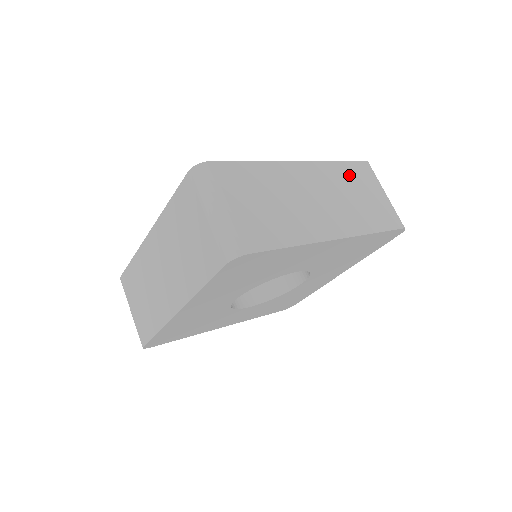
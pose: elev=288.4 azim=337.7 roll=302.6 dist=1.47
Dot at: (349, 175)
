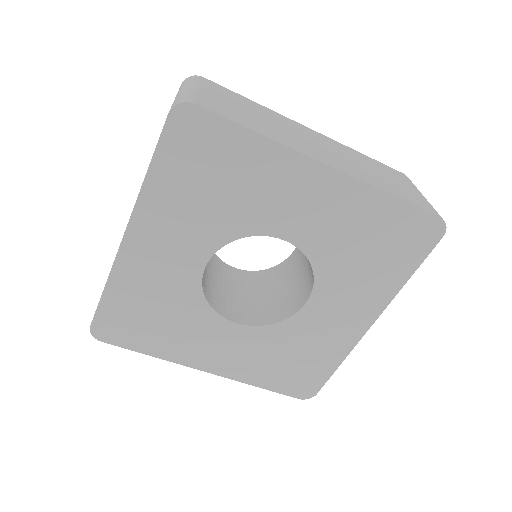
Dot at: (374, 164)
